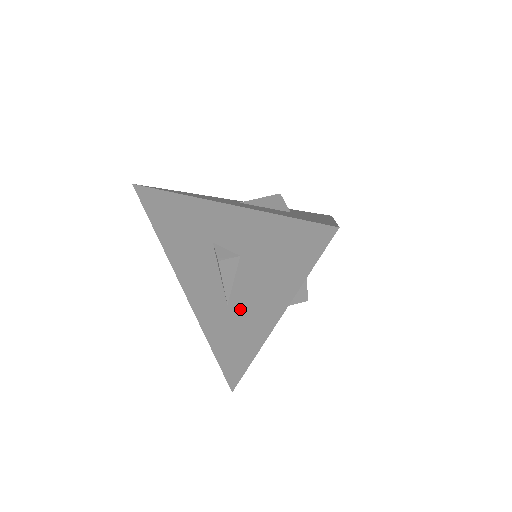
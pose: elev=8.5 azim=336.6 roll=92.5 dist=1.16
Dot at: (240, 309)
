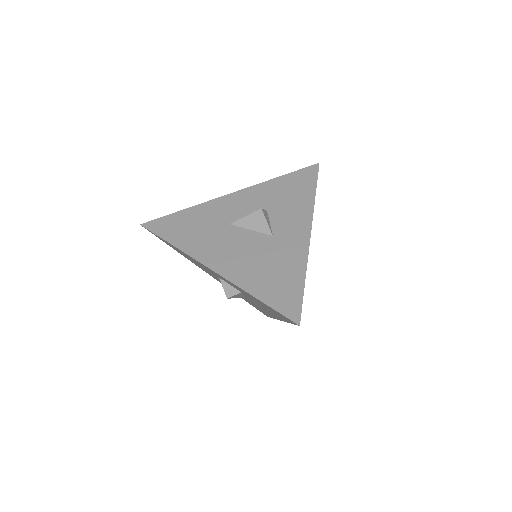
Dot at: occluded
